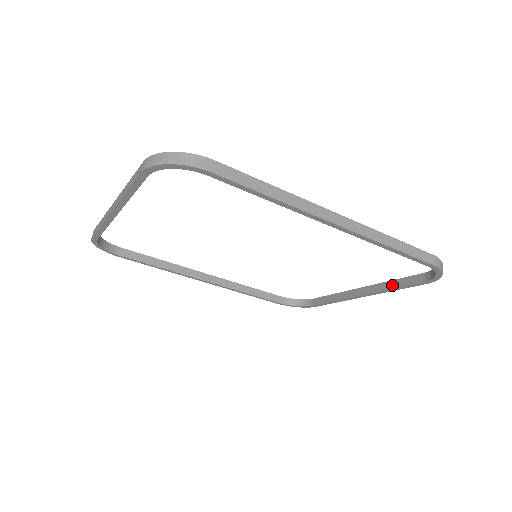
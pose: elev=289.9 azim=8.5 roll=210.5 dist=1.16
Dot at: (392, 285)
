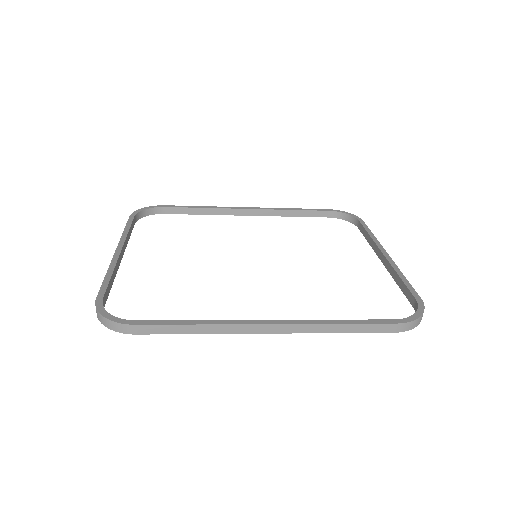
Dot at: (398, 281)
